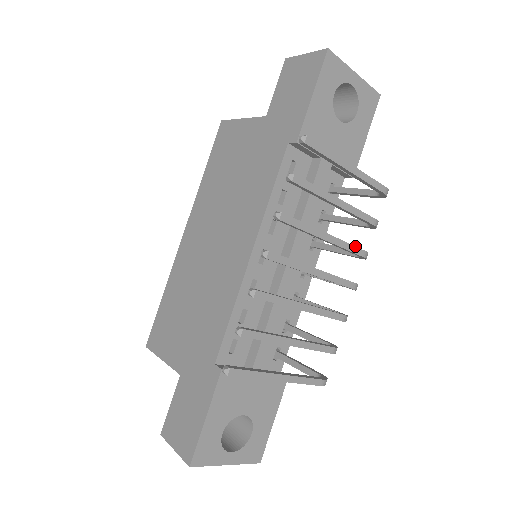
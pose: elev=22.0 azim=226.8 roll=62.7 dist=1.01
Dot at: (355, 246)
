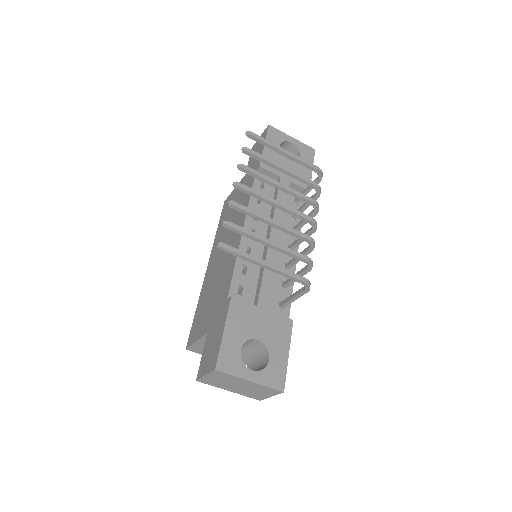
Dot at: (304, 195)
